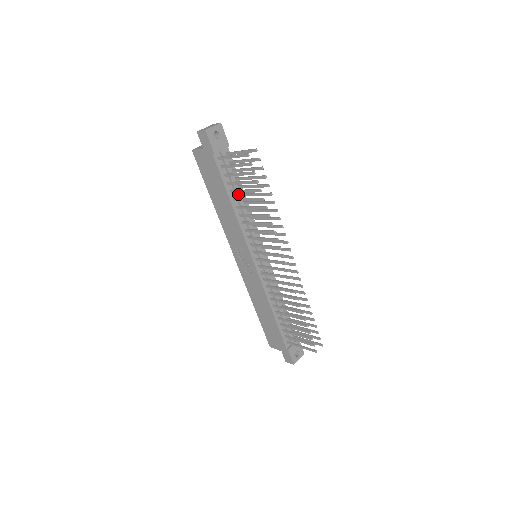
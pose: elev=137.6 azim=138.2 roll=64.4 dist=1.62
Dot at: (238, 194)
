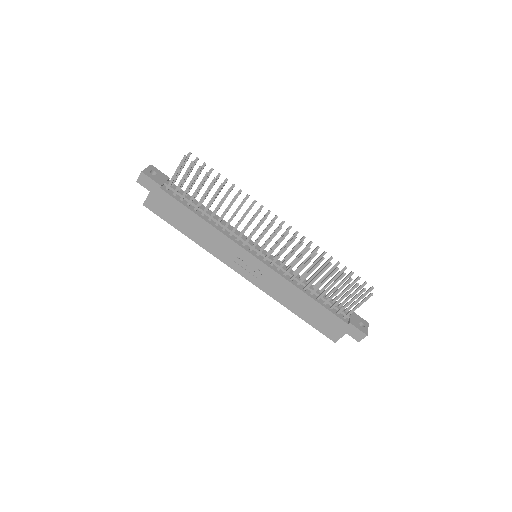
Dot at: (203, 209)
